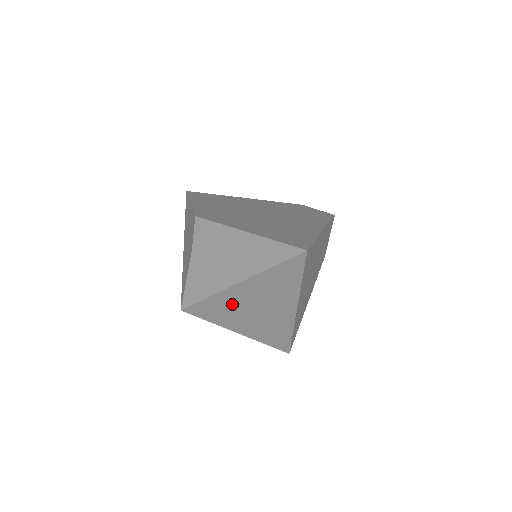
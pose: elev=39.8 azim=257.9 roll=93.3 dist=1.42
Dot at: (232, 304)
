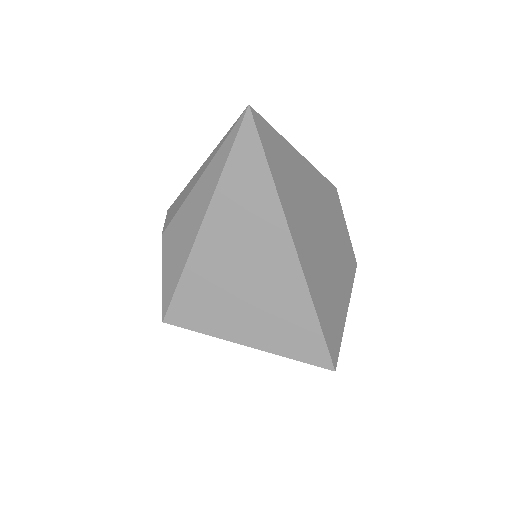
Dot at: (214, 274)
